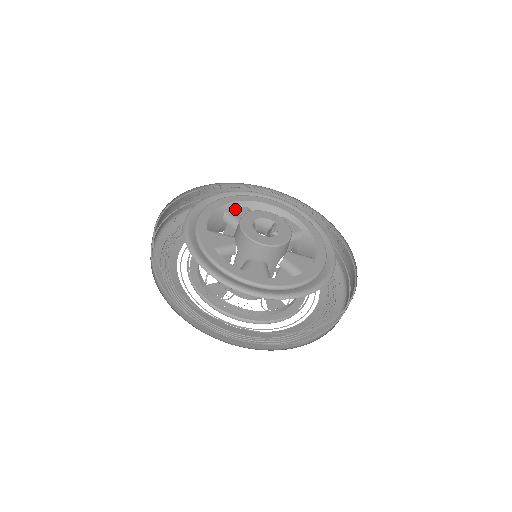
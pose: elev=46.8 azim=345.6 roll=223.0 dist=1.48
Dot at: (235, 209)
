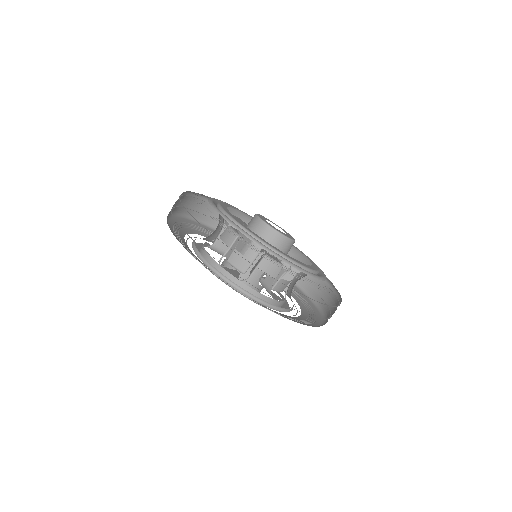
Dot at: occluded
